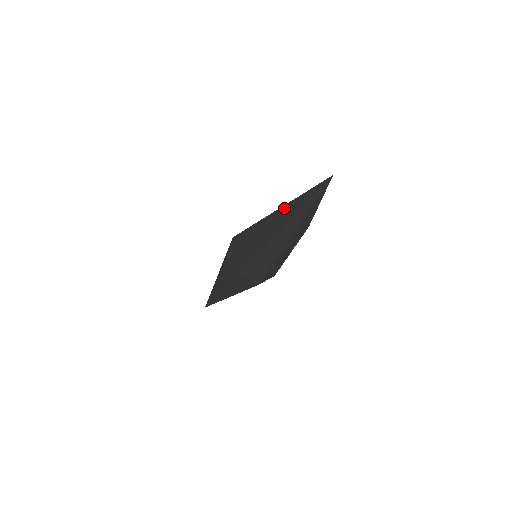
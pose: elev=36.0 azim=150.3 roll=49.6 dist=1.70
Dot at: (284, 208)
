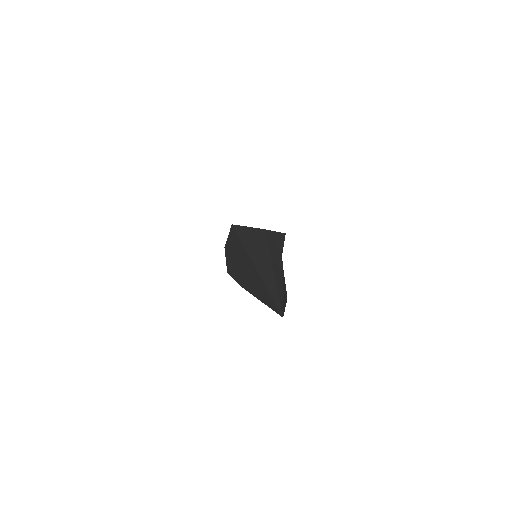
Dot at: (254, 272)
